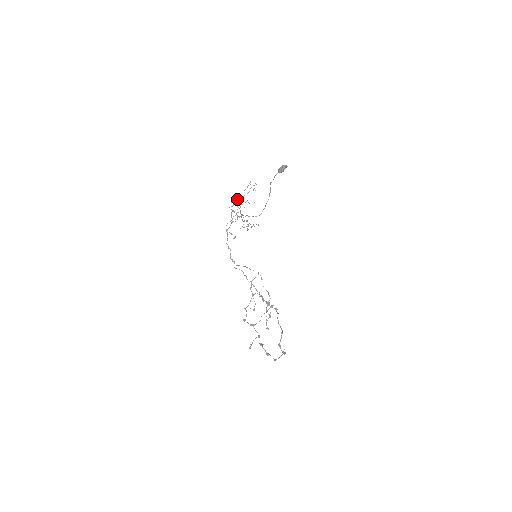
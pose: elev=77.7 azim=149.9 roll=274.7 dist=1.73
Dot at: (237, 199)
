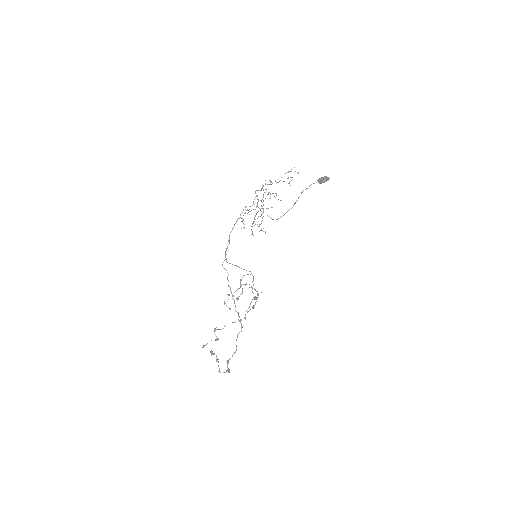
Dot at: (269, 184)
